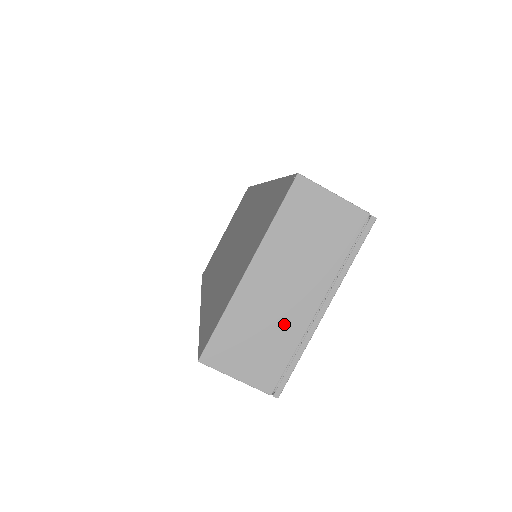
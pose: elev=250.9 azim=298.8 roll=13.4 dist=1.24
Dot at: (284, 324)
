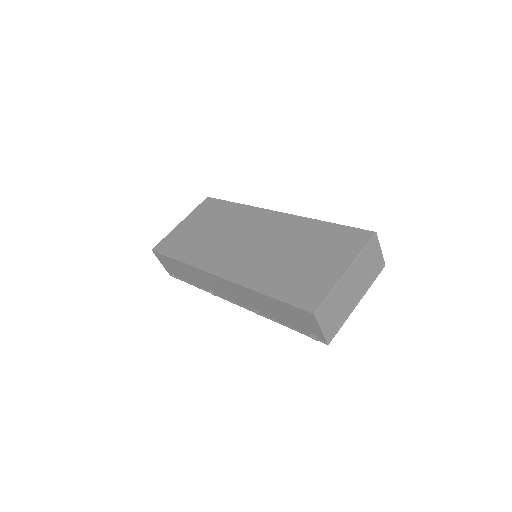
Dot at: (345, 305)
